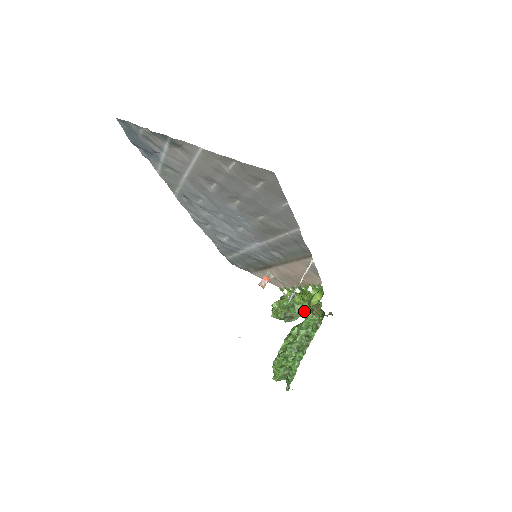
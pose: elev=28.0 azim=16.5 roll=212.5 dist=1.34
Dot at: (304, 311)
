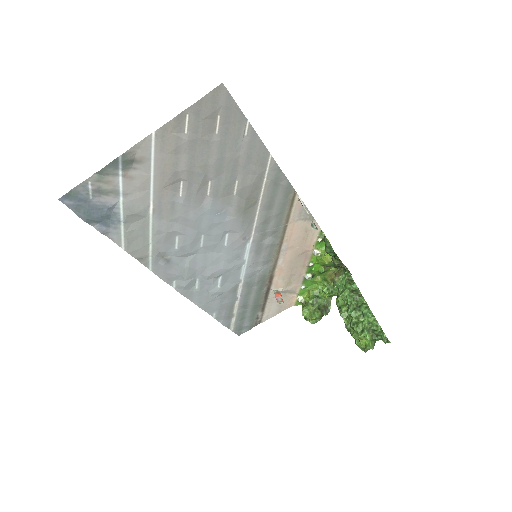
Dot at: (329, 292)
